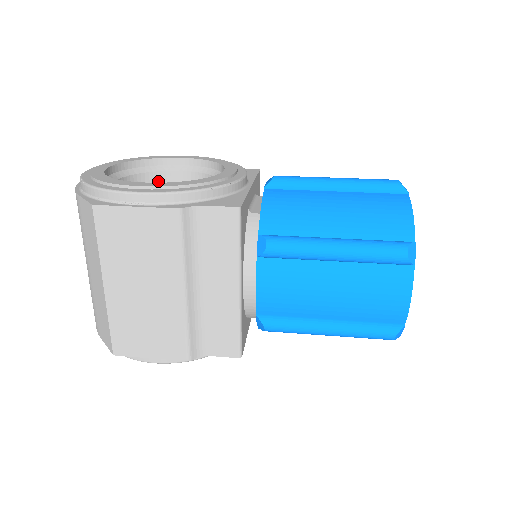
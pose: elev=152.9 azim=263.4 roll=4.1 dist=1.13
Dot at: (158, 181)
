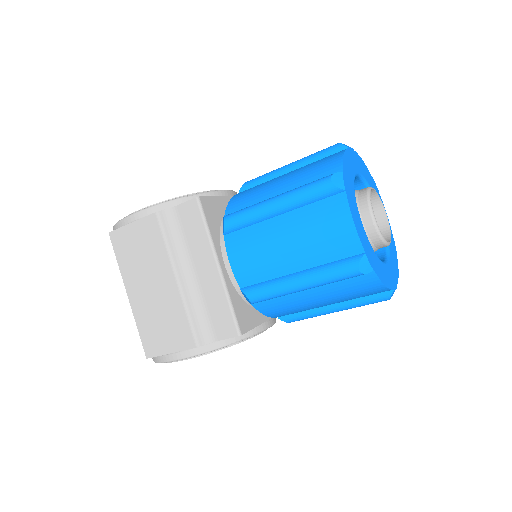
Dot at: occluded
